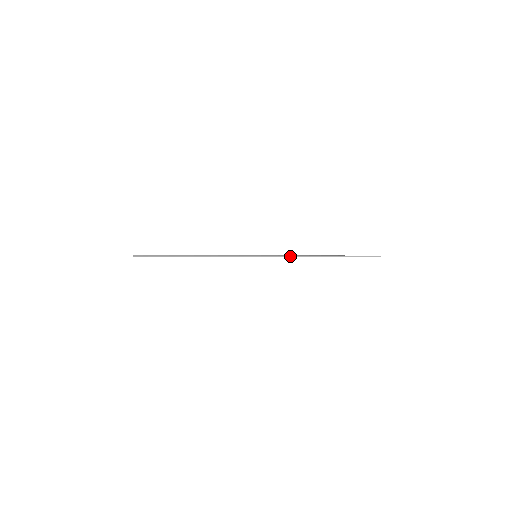
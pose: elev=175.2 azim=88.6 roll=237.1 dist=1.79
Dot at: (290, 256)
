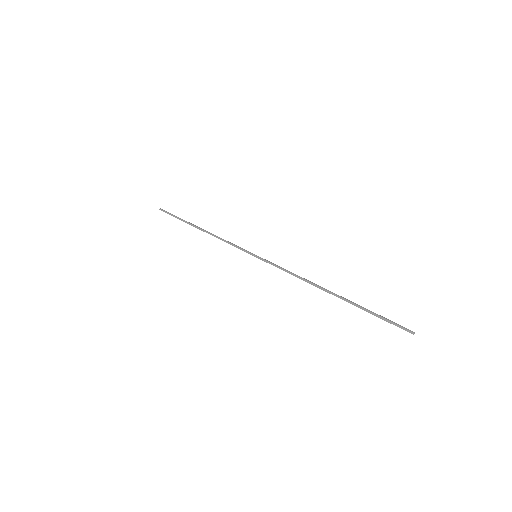
Dot at: (291, 273)
